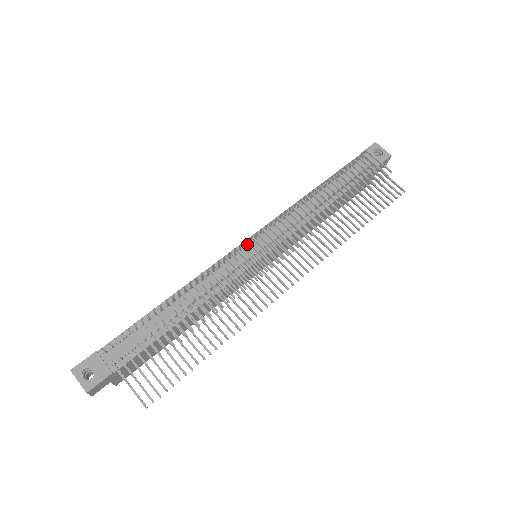
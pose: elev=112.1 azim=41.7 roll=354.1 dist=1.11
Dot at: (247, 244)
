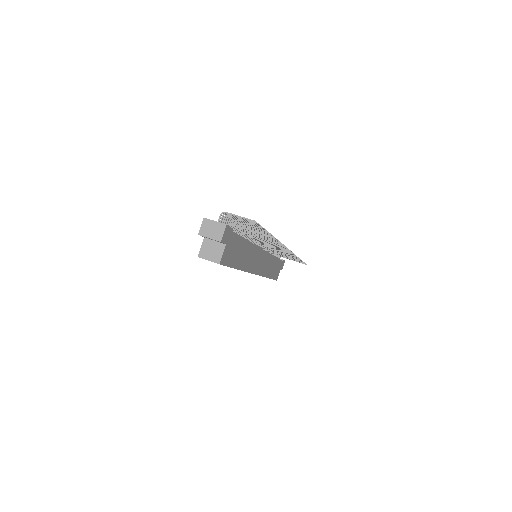
Dot at: occluded
